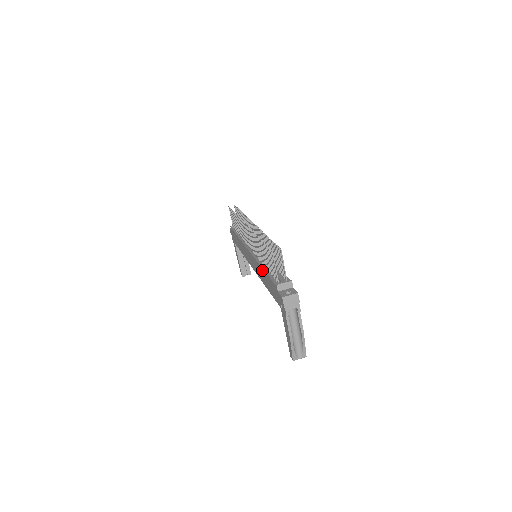
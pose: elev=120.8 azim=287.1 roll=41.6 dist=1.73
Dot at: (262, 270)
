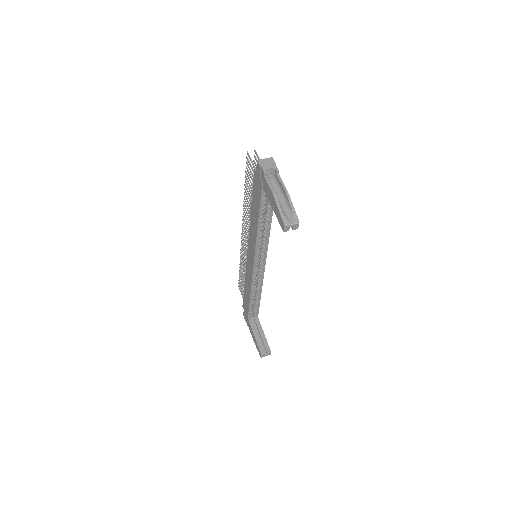
Dot at: (251, 213)
